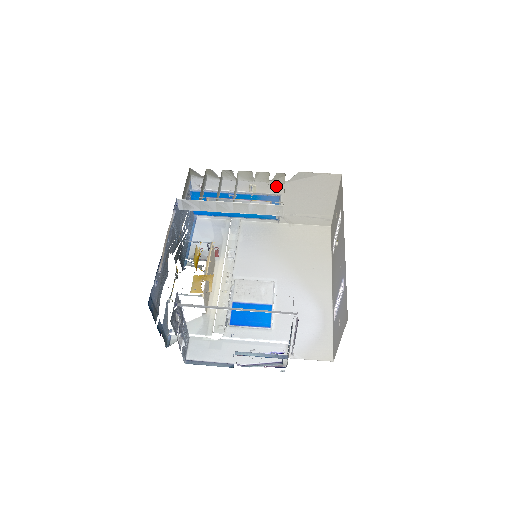
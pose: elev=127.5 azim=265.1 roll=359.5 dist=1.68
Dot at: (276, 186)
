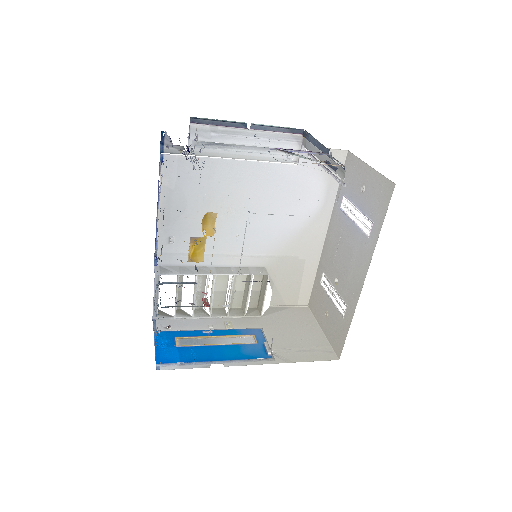
Dot at: (253, 322)
